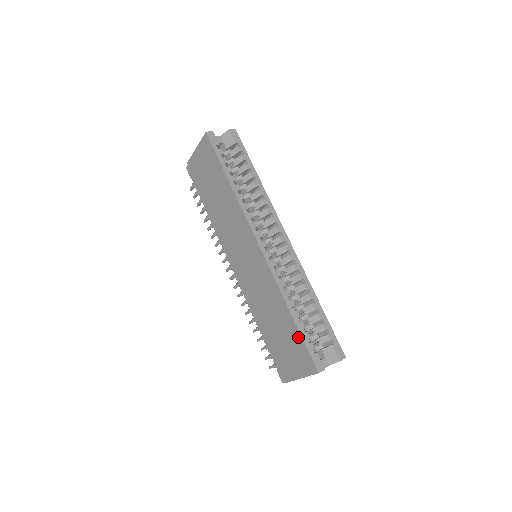
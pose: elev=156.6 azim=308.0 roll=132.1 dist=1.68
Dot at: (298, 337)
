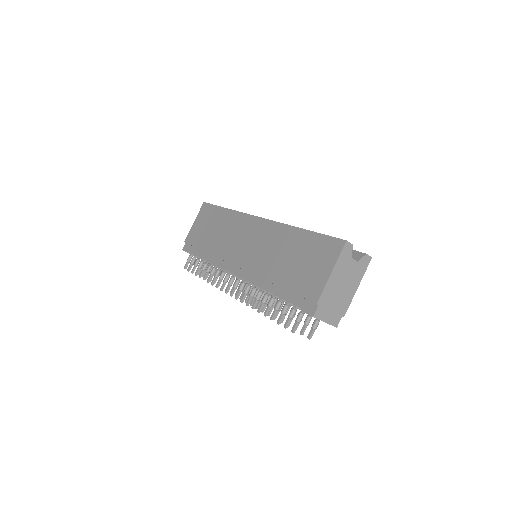
Dot at: (315, 237)
